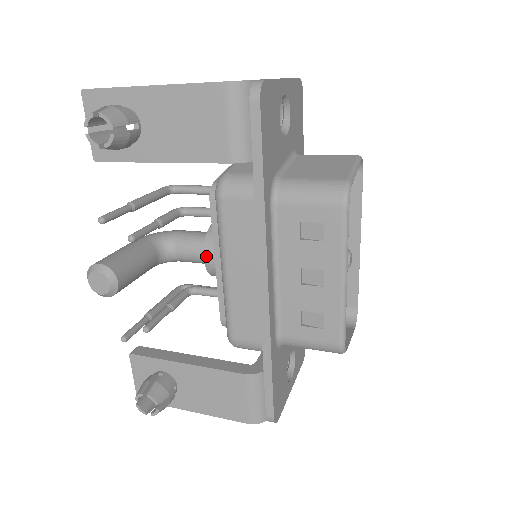
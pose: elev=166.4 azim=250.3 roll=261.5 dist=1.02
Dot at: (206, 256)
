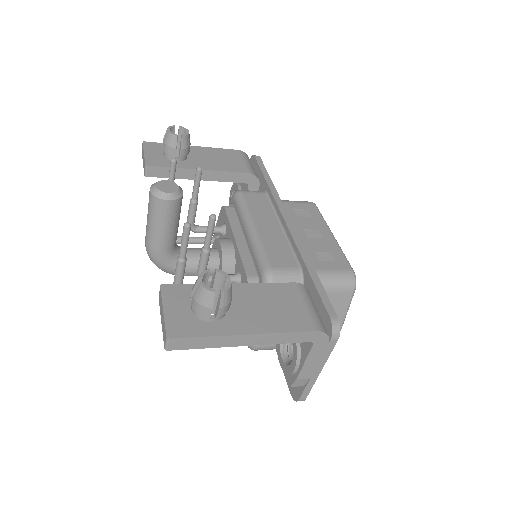
Dot at: (222, 242)
